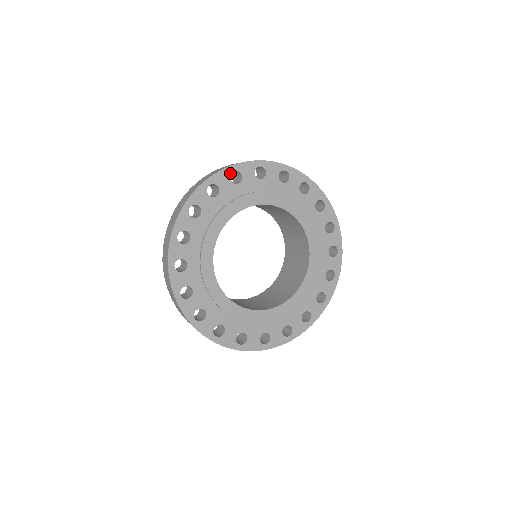
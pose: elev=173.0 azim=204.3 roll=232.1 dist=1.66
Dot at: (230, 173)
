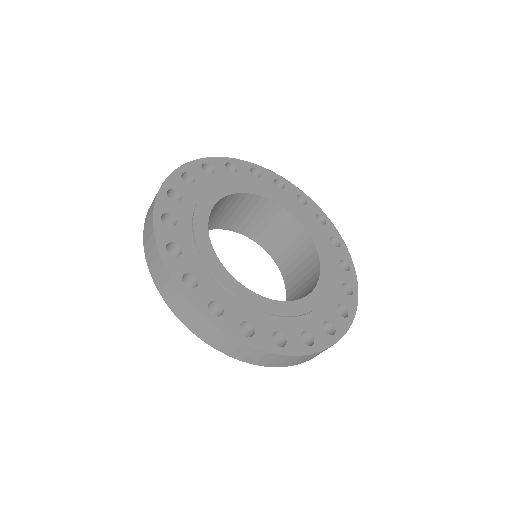
Dot at: (300, 194)
